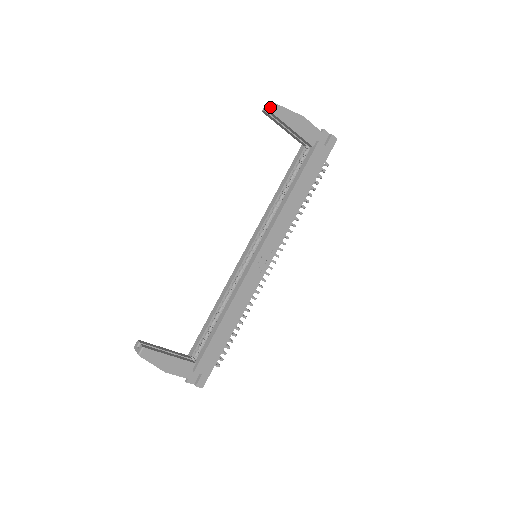
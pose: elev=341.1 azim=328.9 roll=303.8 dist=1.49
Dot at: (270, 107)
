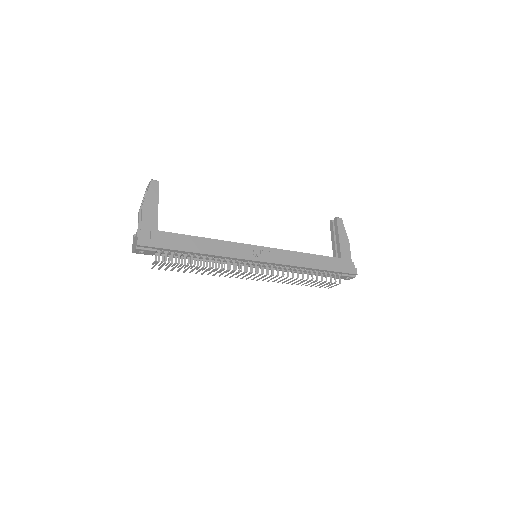
Dot at: (337, 218)
